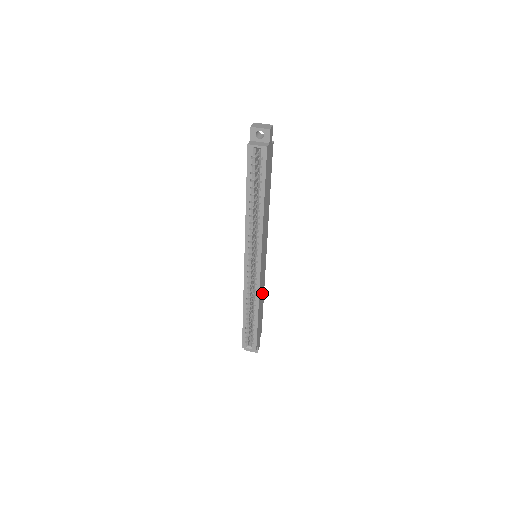
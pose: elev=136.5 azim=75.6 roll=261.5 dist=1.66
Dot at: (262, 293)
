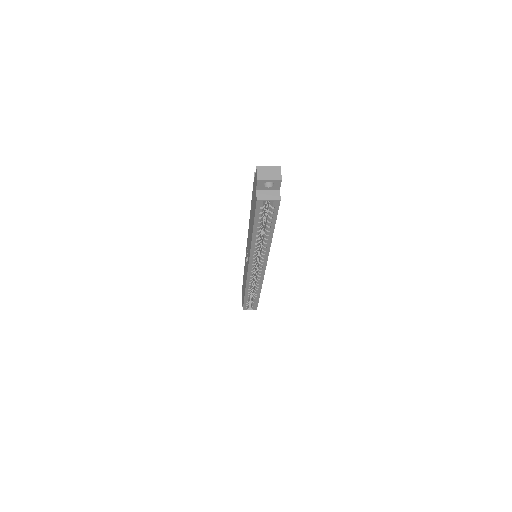
Dot at: occluded
